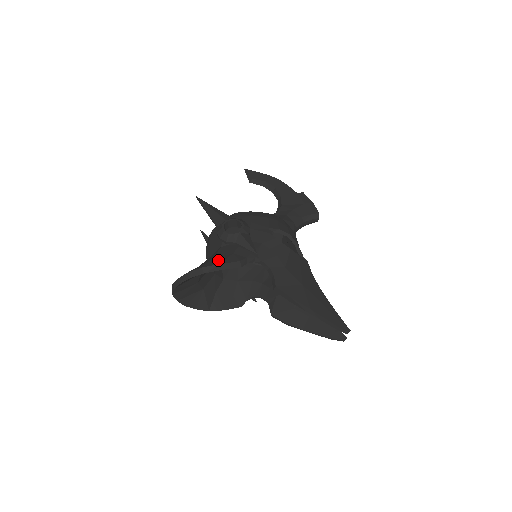
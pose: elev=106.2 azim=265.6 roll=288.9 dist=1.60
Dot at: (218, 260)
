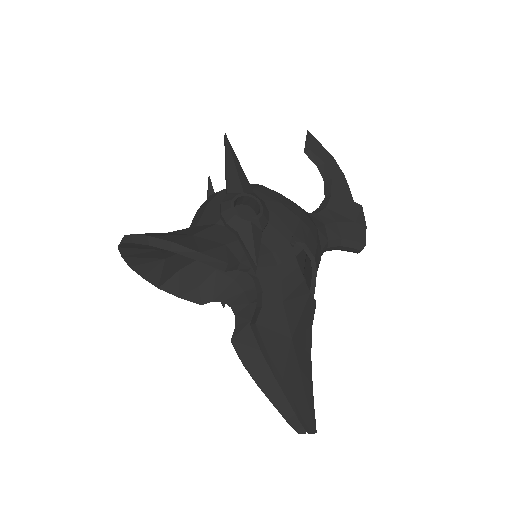
Dot at: (200, 243)
